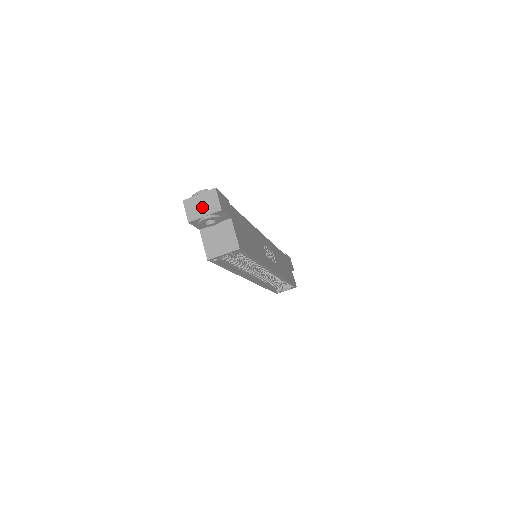
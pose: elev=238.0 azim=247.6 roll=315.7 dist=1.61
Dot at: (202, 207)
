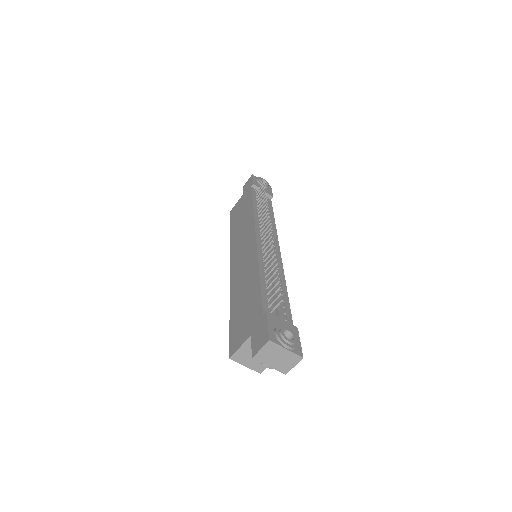
Dot at: (276, 360)
